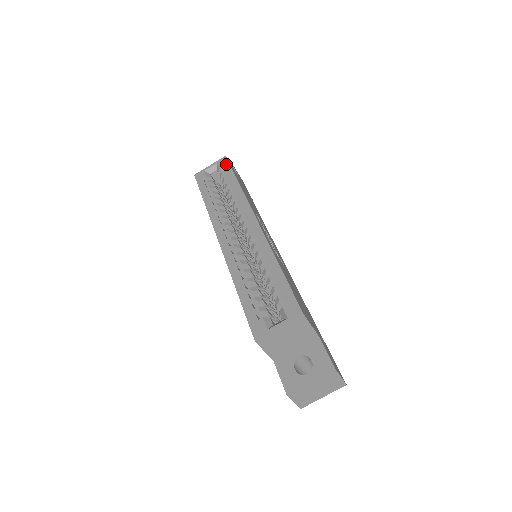
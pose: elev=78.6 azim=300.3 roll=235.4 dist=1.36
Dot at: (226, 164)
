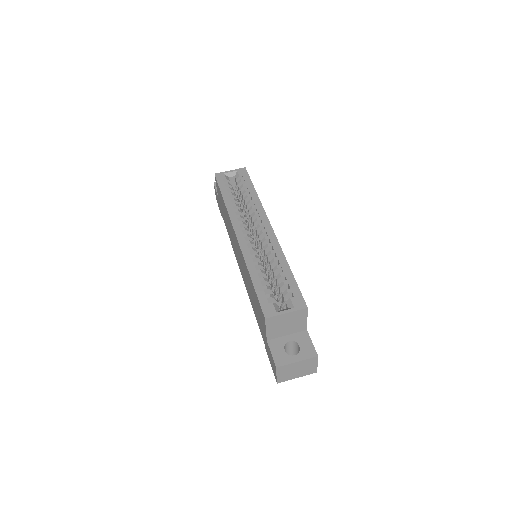
Dot at: (246, 174)
